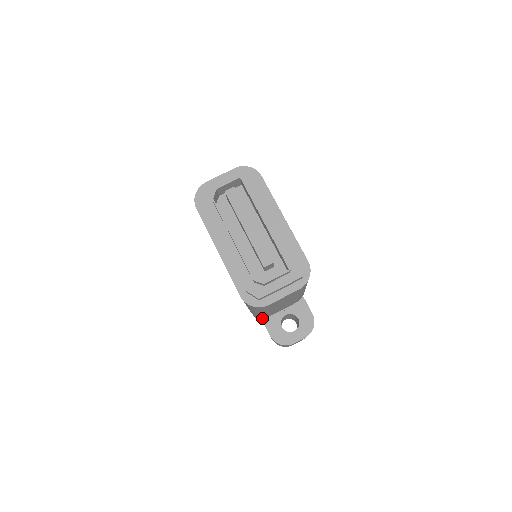
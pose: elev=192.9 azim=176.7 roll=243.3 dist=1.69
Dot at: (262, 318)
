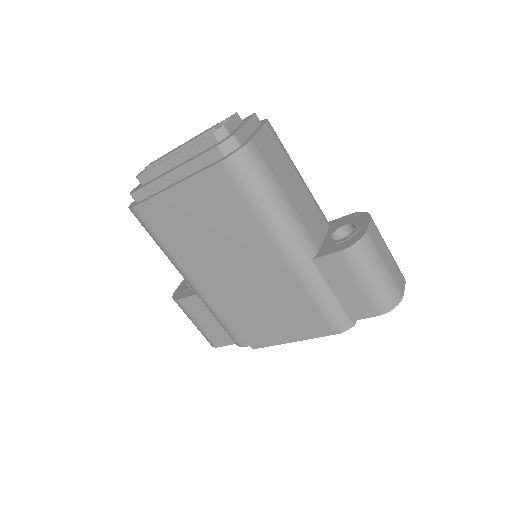
Dot at: (314, 258)
